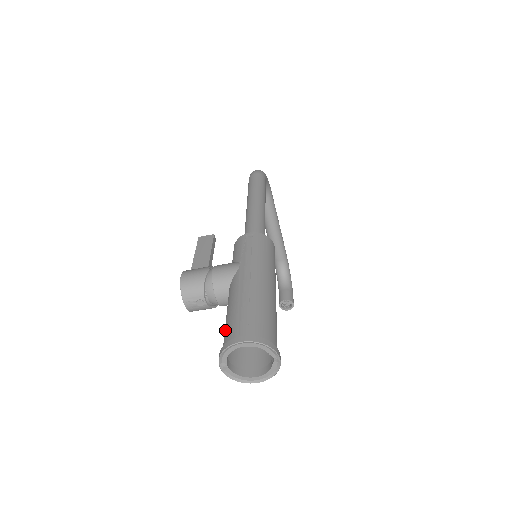
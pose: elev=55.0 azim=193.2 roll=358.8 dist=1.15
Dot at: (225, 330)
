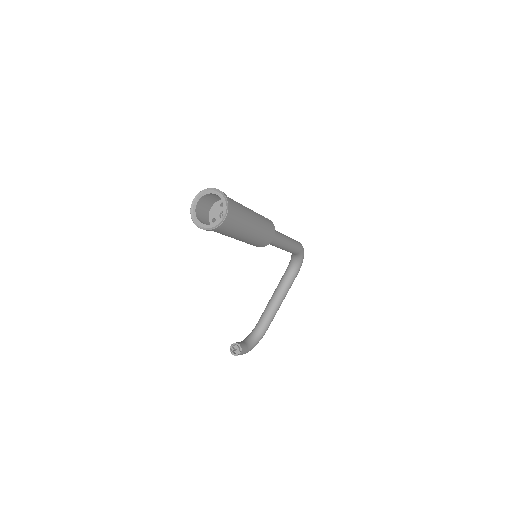
Dot at: (213, 198)
